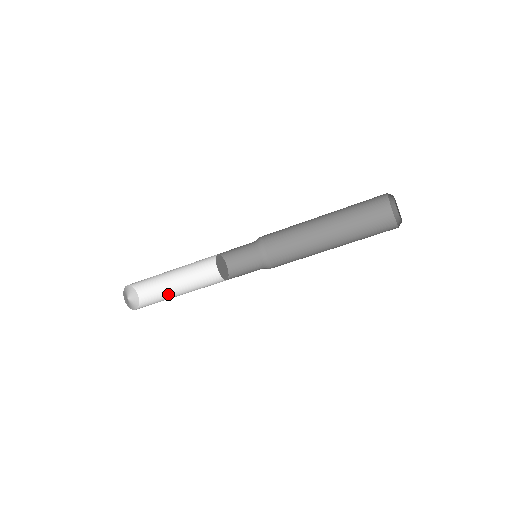
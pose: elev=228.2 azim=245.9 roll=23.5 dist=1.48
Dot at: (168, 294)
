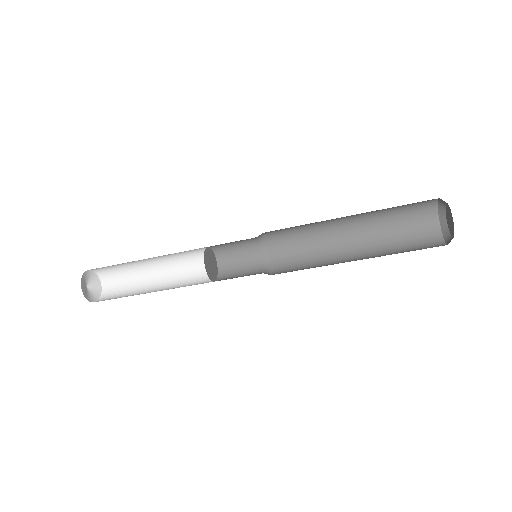
Dot at: (135, 294)
